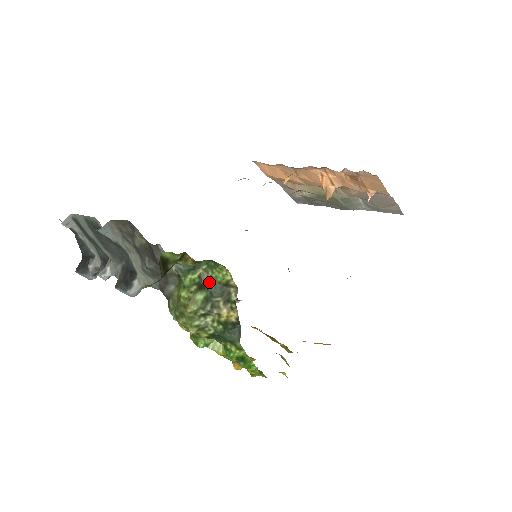
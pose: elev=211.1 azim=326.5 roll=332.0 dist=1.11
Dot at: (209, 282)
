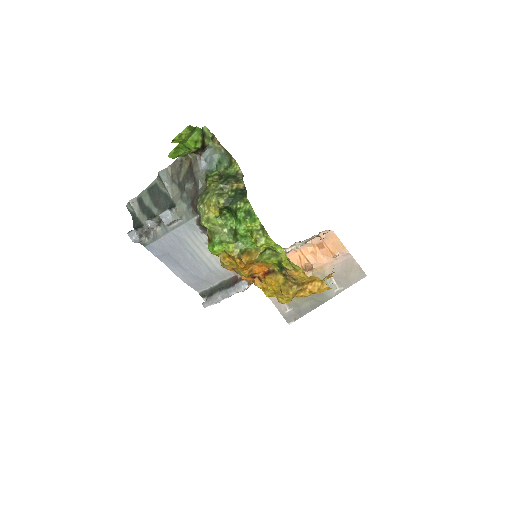
Dot at: (226, 175)
